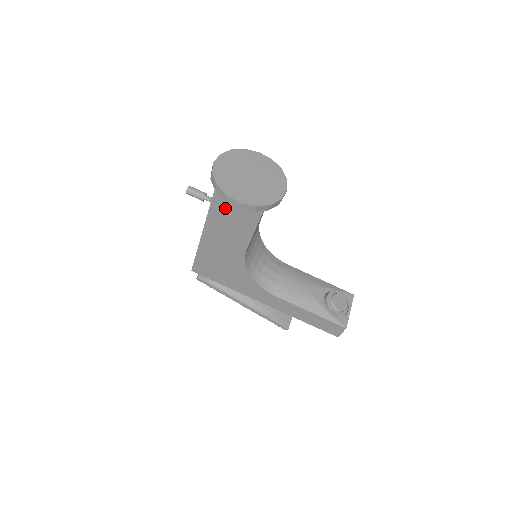
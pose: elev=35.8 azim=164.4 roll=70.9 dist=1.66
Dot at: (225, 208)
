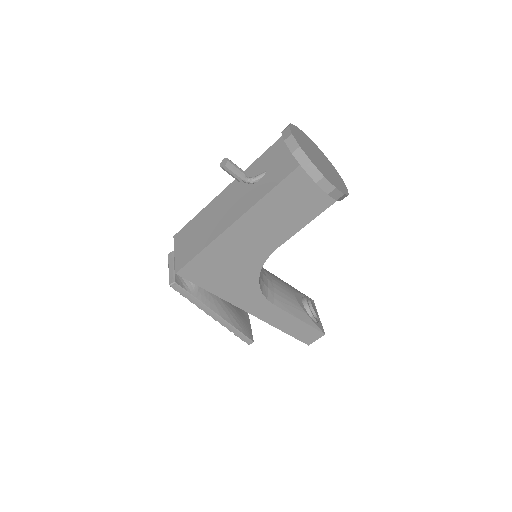
Dot at: (292, 192)
